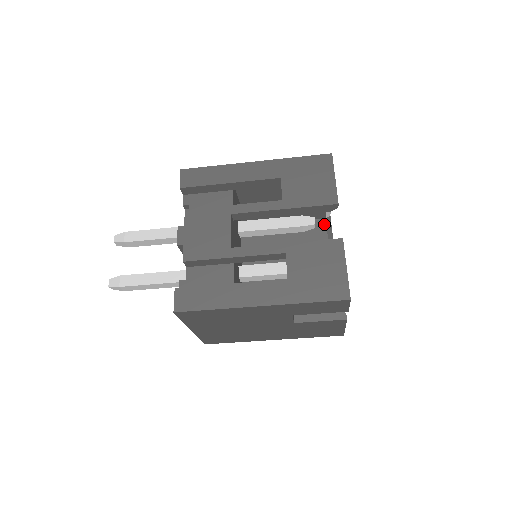
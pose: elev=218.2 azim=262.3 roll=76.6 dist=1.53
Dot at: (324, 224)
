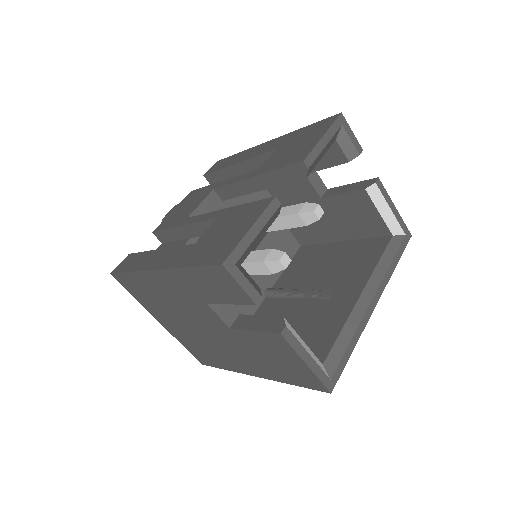
Dot at: (386, 242)
